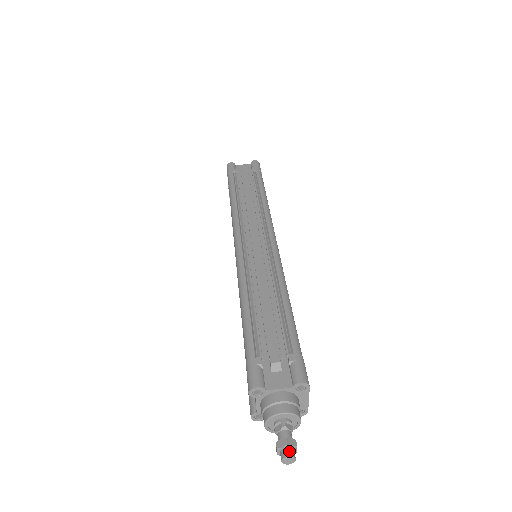
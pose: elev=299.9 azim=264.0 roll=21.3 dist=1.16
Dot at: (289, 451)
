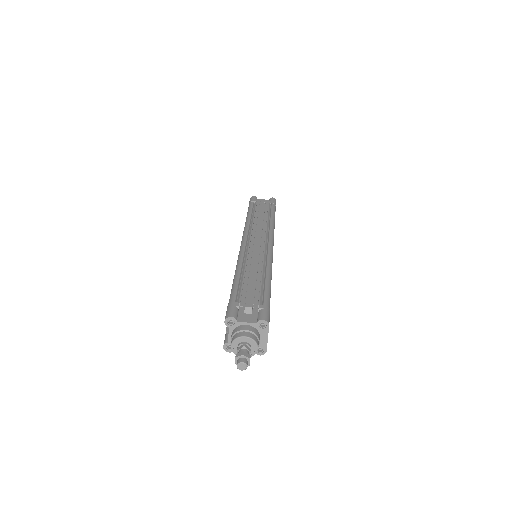
Dot at: (243, 359)
